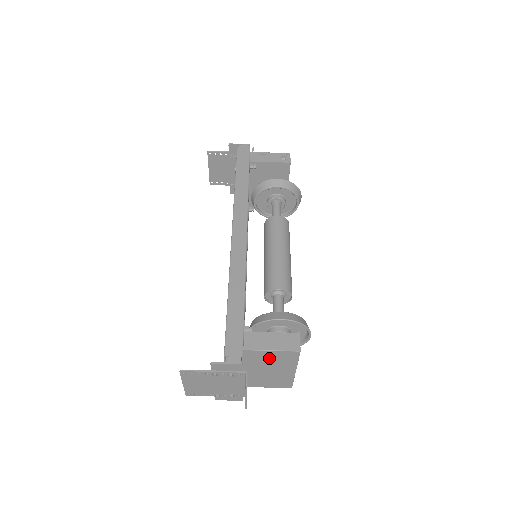
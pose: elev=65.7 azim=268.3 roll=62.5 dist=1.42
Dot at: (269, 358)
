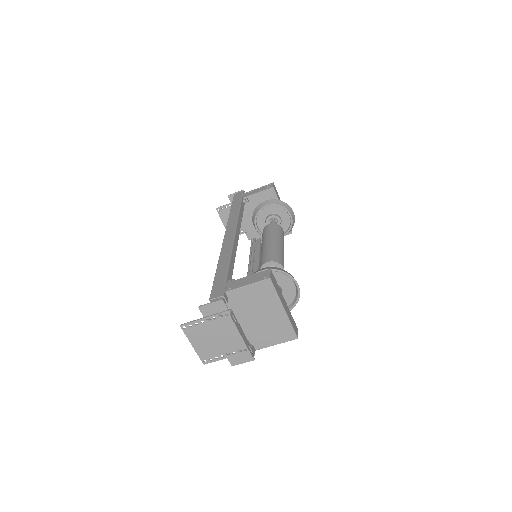
Dot at: (251, 297)
